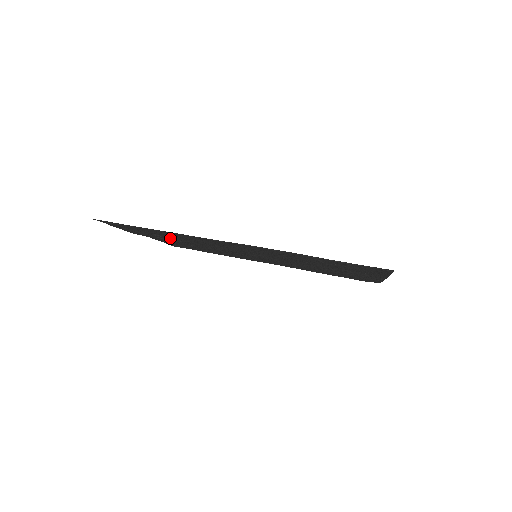
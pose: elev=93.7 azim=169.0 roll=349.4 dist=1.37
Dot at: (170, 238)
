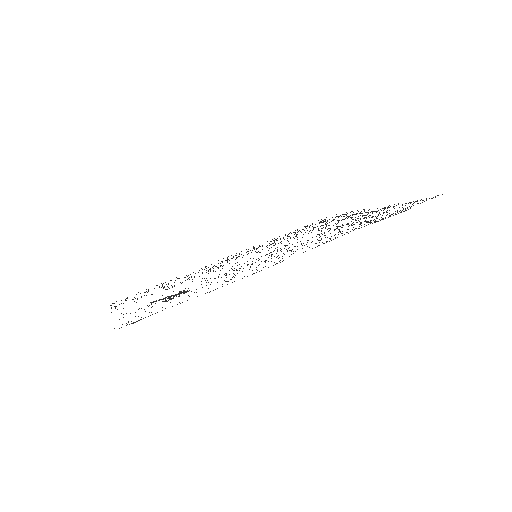
Dot at: occluded
